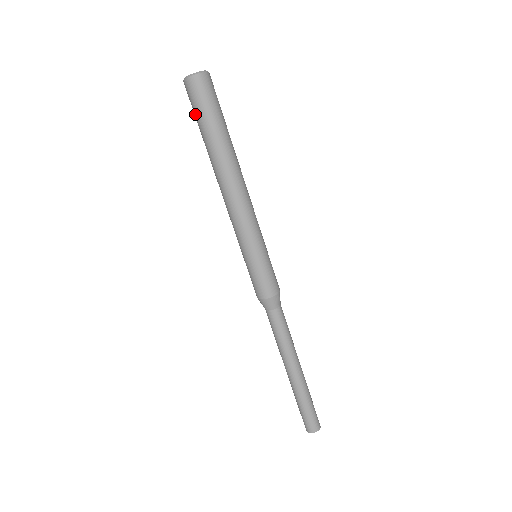
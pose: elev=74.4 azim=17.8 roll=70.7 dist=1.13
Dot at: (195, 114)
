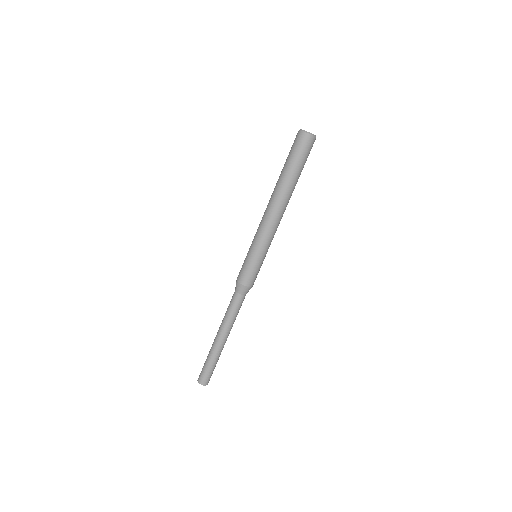
Dot at: occluded
